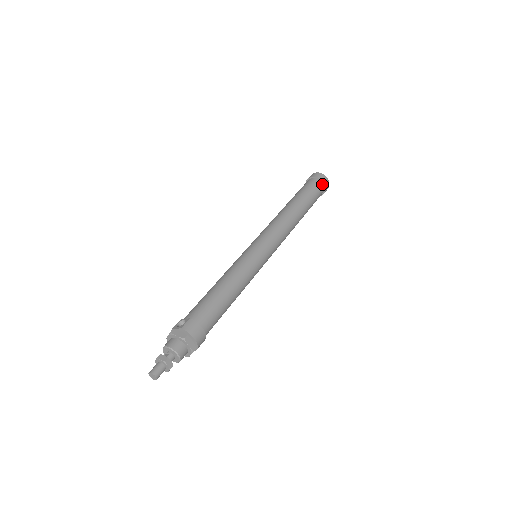
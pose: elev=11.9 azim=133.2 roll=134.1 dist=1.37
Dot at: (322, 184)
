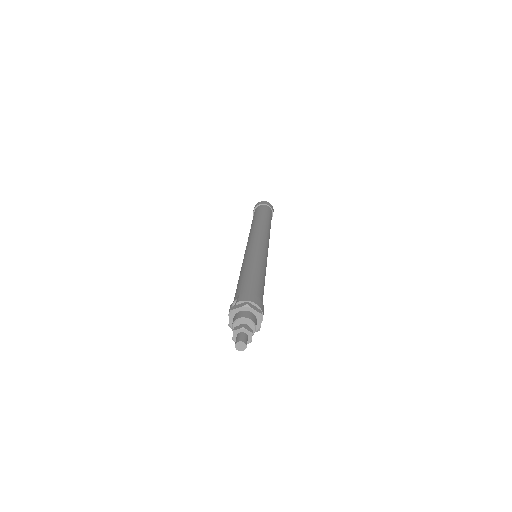
Dot at: (267, 206)
